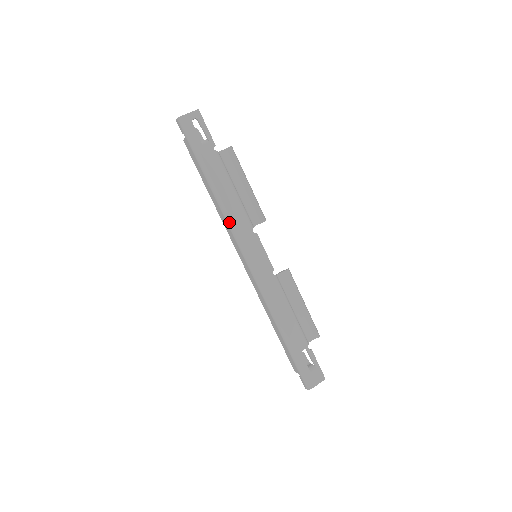
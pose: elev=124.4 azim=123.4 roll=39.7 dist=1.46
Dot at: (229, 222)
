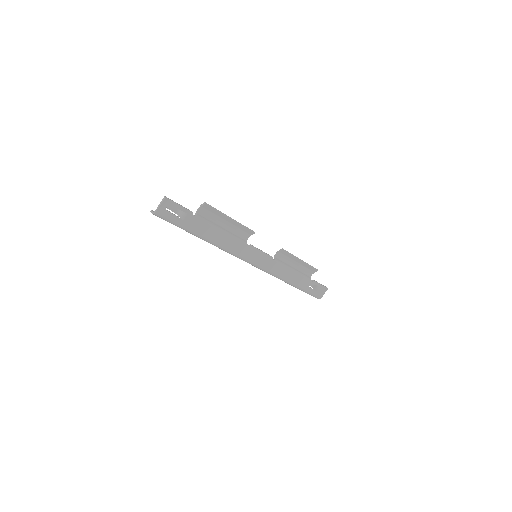
Dot at: (228, 252)
